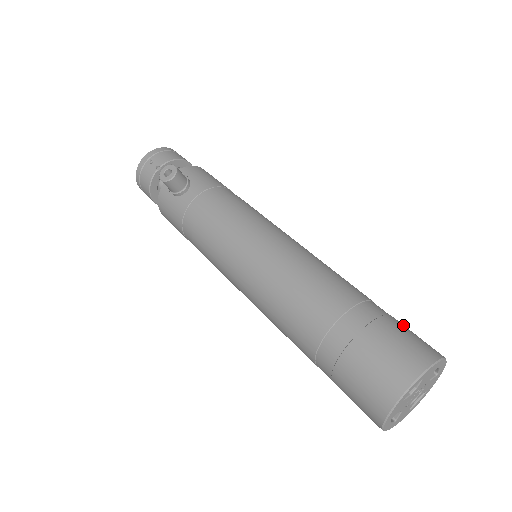
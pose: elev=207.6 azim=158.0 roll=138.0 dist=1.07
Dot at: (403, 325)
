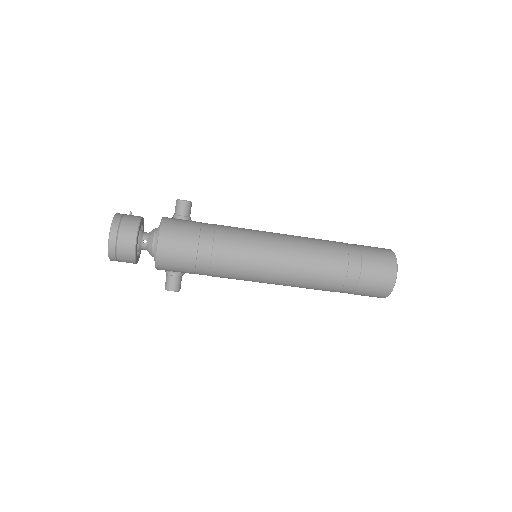
Dot at: occluded
